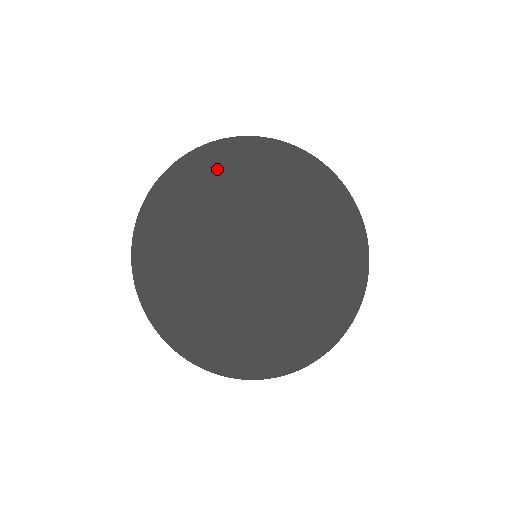
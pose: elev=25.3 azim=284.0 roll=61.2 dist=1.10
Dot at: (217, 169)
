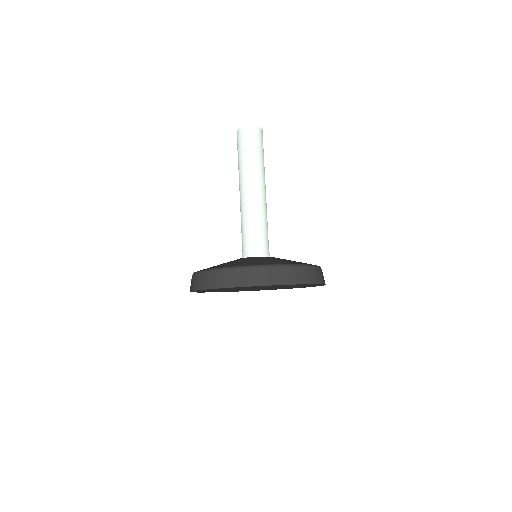
Dot at: (264, 286)
